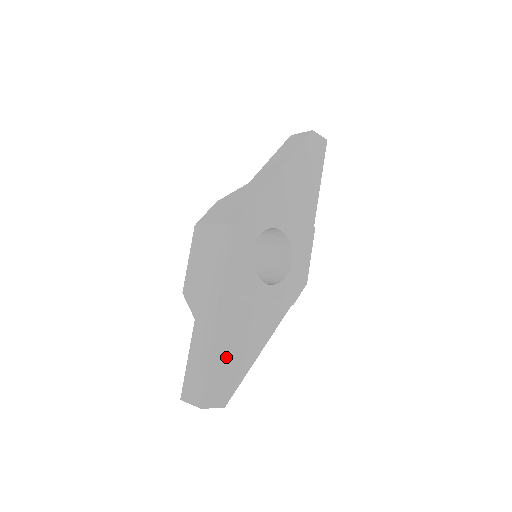
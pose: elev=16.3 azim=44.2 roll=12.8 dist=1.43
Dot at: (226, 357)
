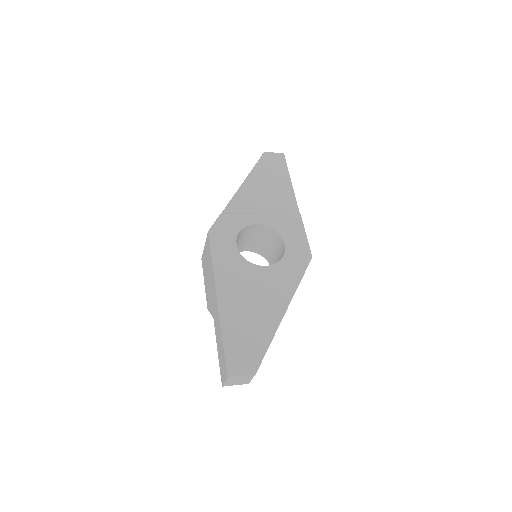
Dot at: (240, 331)
